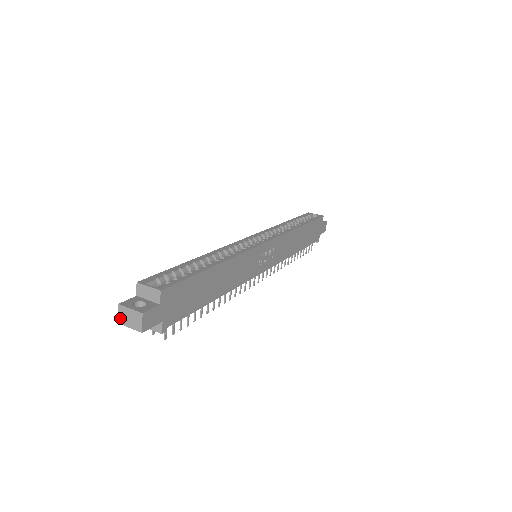
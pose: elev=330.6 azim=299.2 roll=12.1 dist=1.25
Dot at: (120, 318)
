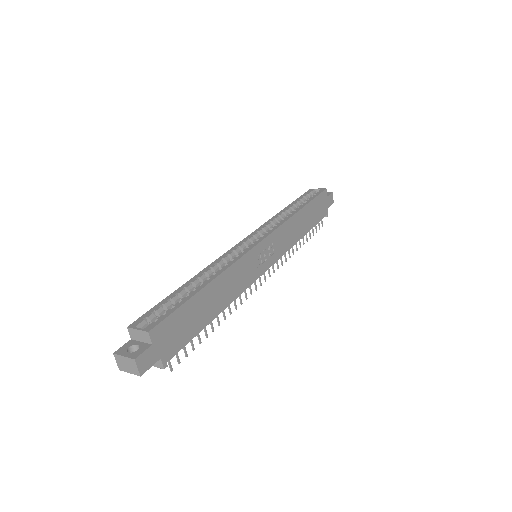
Dot at: (119, 365)
